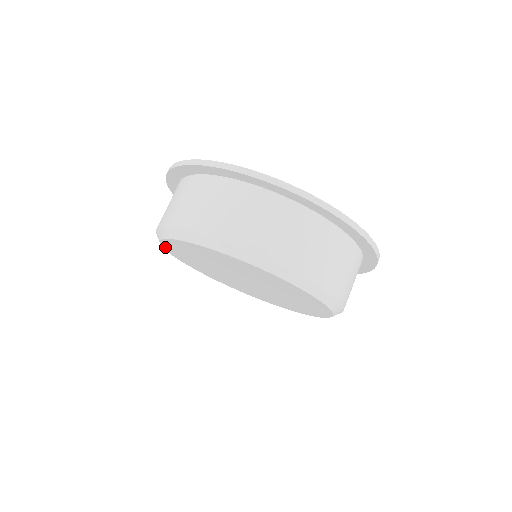
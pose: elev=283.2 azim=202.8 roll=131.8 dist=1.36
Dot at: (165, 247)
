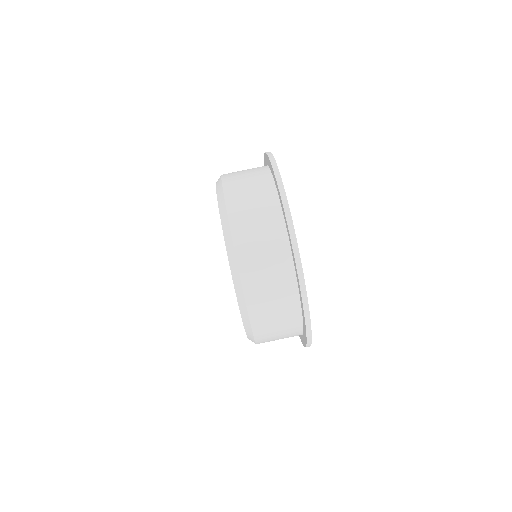
Dot at: occluded
